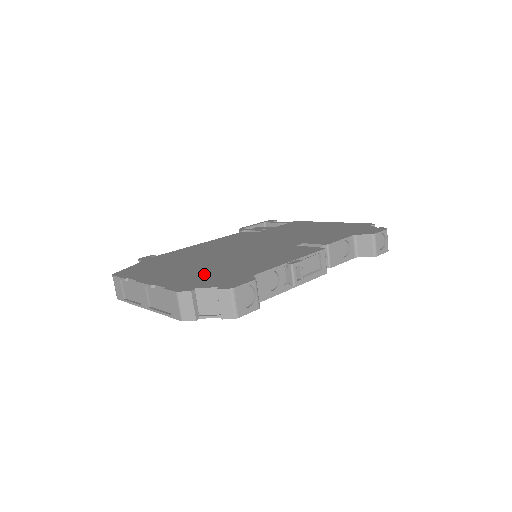
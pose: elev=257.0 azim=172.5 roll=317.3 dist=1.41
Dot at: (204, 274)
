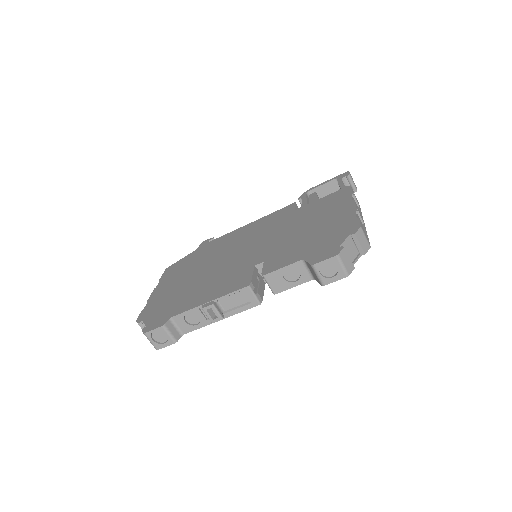
Dot at: (170, 298)
